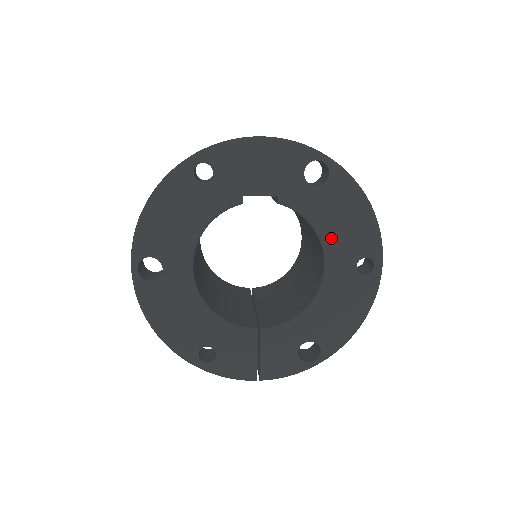
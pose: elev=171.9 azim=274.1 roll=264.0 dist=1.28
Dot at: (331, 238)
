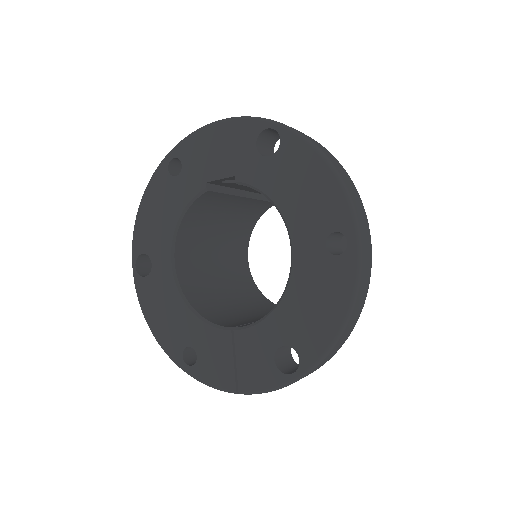
Dot at: (292, 213)
